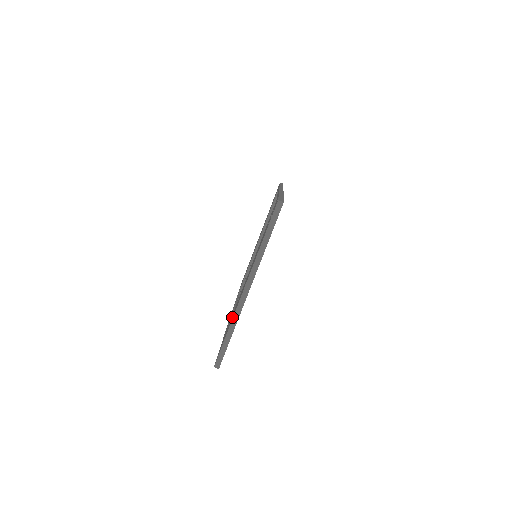
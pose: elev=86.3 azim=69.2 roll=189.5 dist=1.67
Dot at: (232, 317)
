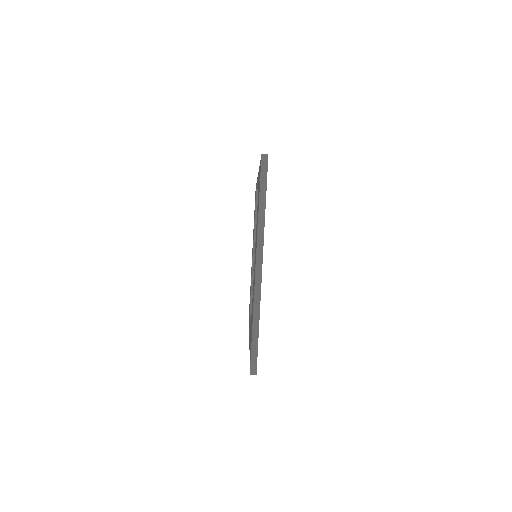
Dot at: occluded
